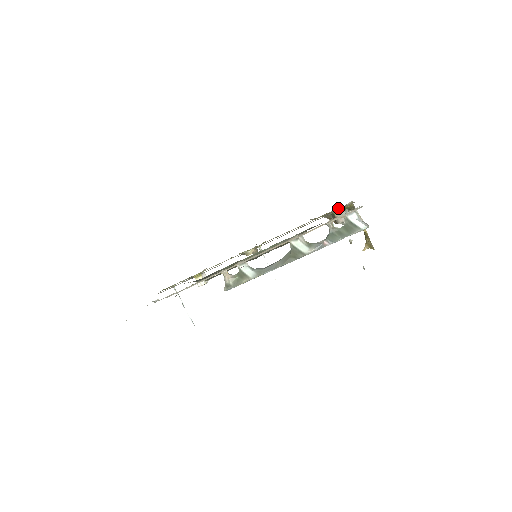
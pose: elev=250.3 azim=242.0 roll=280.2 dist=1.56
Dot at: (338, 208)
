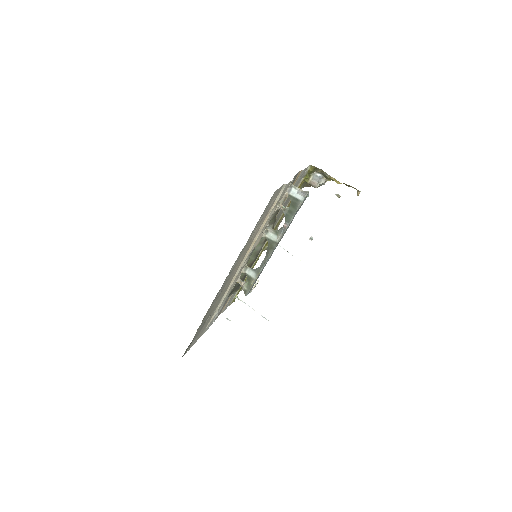
Dot at: (303, 177)
